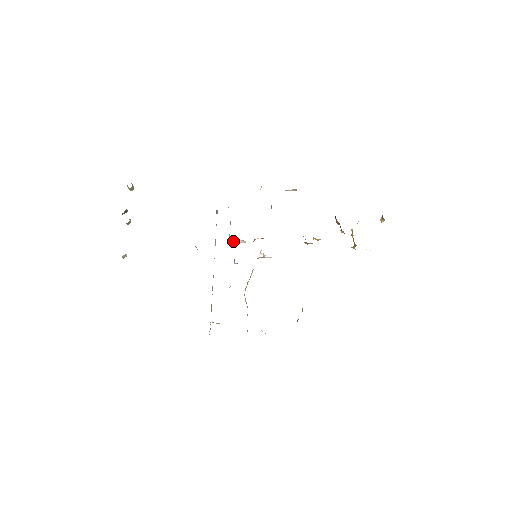
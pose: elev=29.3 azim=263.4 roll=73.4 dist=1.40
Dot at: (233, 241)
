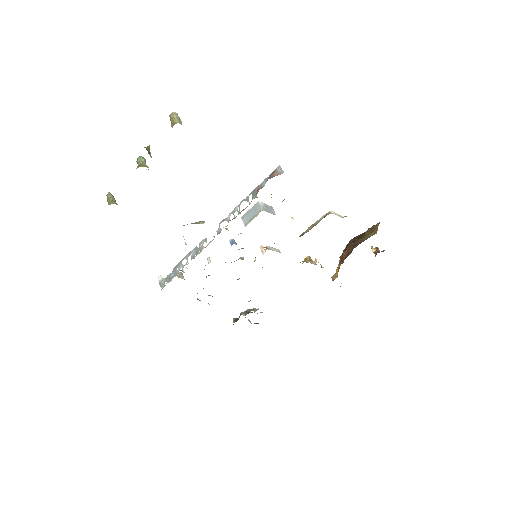
Dot at: (246, 222)
